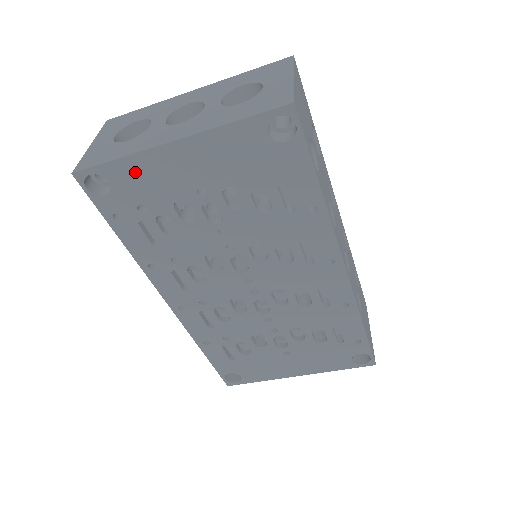
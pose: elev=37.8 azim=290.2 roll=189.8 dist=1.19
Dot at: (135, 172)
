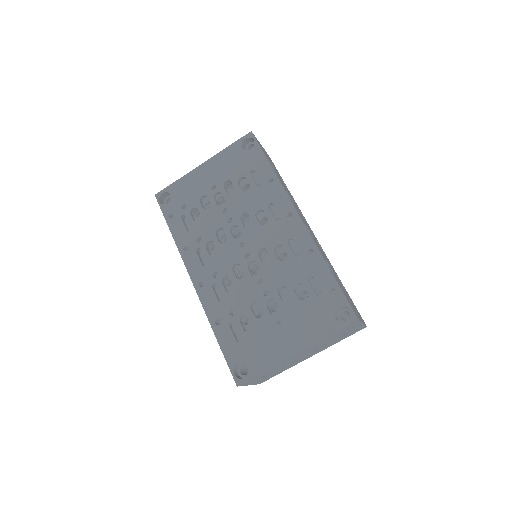
Dot at: (183, 186)
